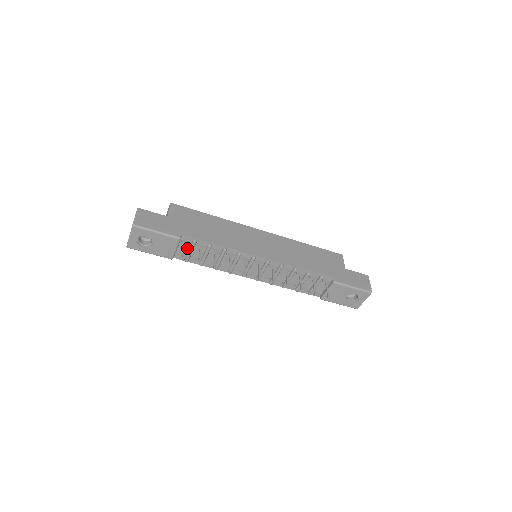
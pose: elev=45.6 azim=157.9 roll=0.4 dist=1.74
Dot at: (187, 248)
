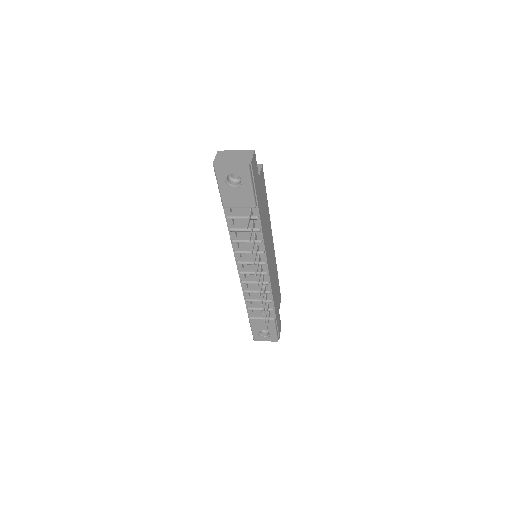
Dot at: (243, 213)
